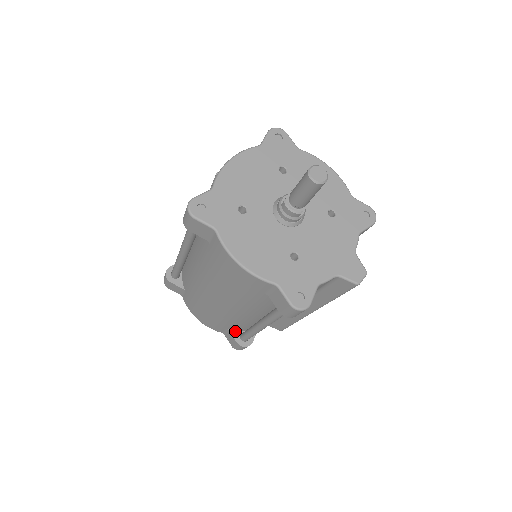
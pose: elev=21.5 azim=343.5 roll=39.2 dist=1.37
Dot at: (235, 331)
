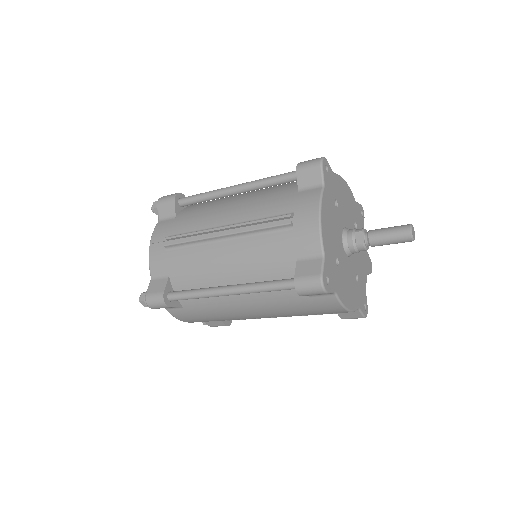
Dot at: occluded
